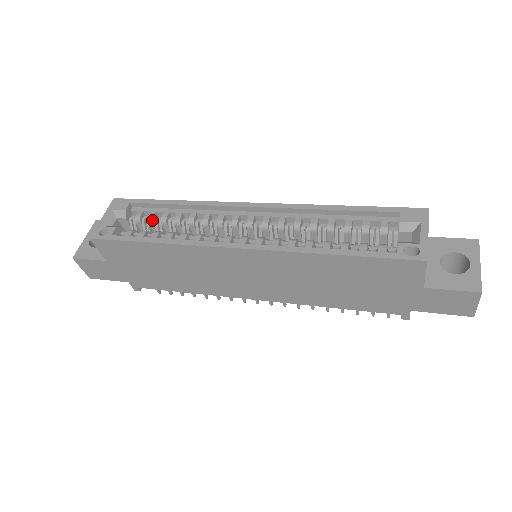
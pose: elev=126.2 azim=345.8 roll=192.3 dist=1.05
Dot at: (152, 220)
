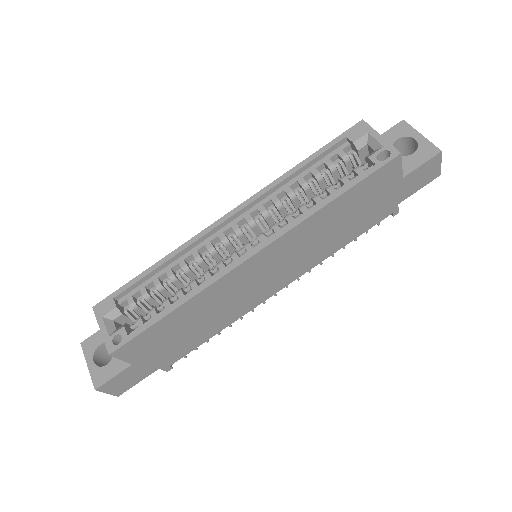
Dot at: (148, 296)
